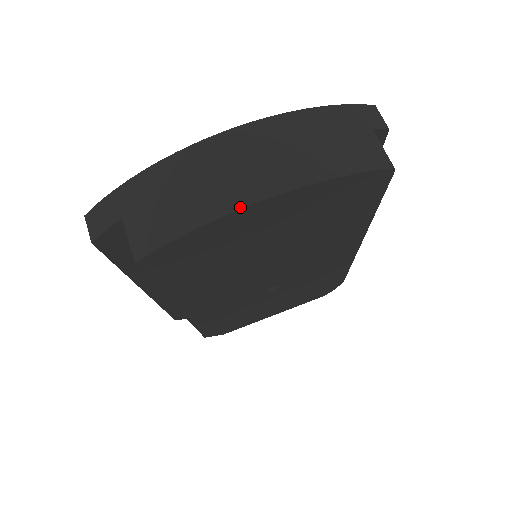
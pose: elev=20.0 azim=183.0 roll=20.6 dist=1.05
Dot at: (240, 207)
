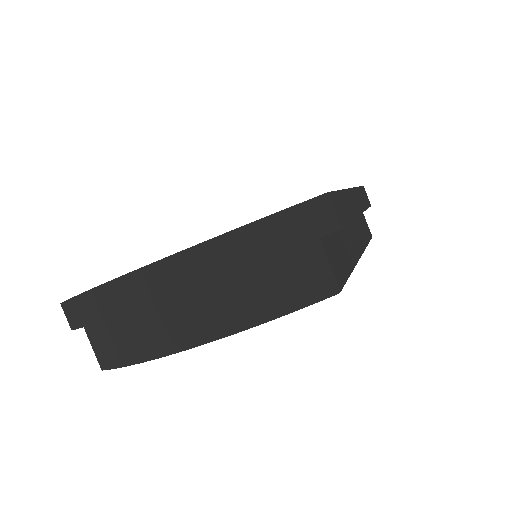
Dot at: (167, 354)
